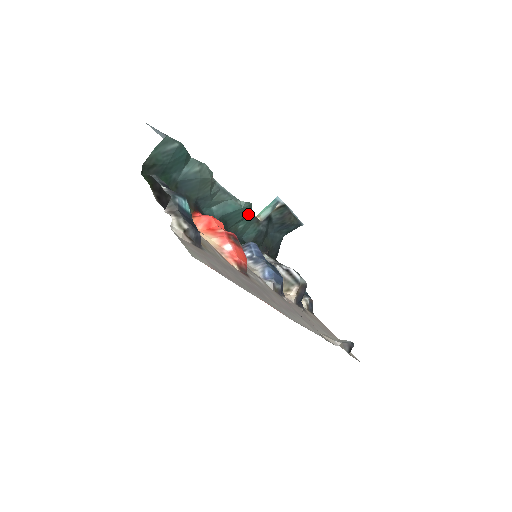
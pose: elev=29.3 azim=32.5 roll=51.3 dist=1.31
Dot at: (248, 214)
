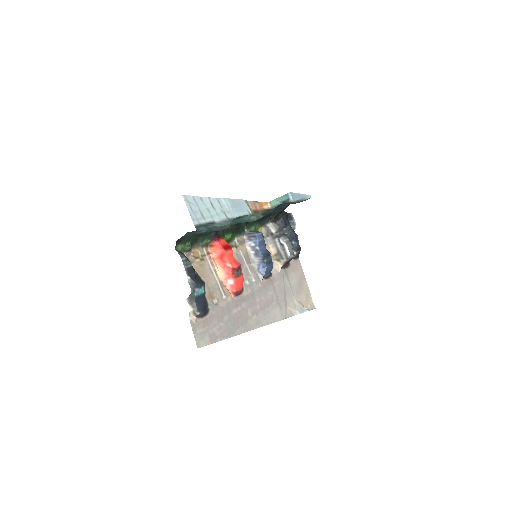
Dot at: occluded
